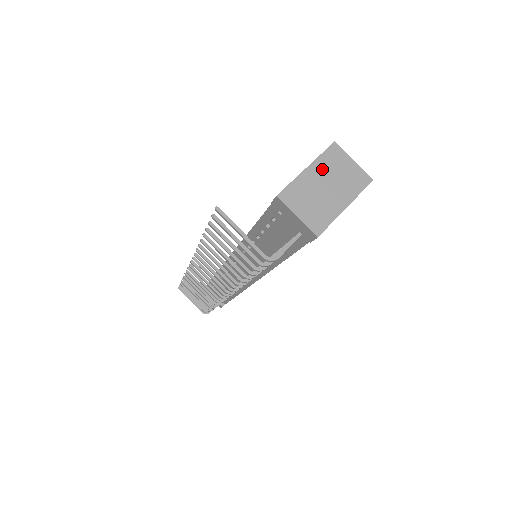
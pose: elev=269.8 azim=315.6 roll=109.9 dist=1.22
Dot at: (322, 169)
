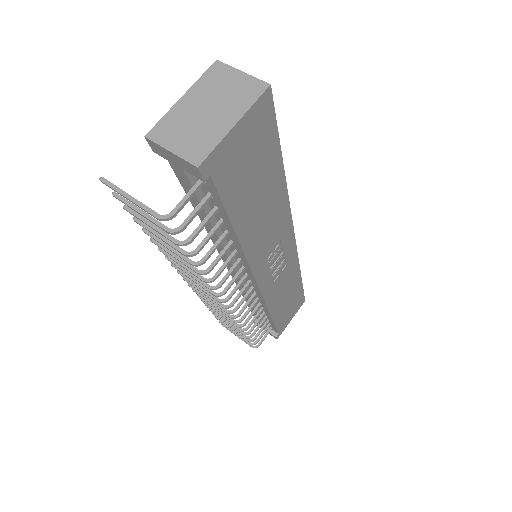
Dot at: (201, 93)
